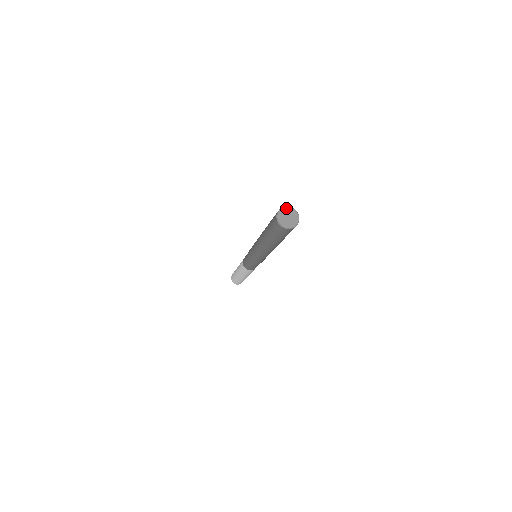
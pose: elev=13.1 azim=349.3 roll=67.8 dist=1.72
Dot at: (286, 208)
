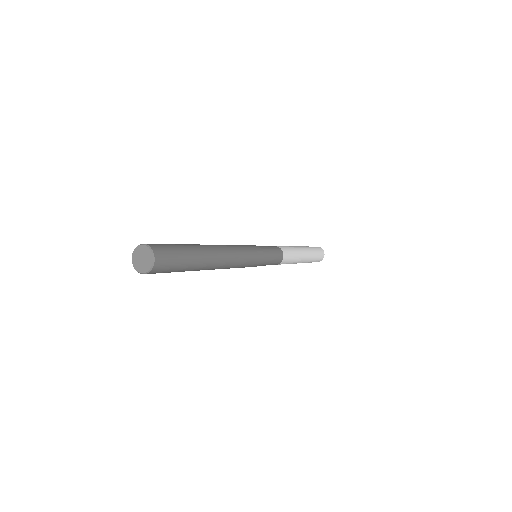
Dot at: (135, 251)
